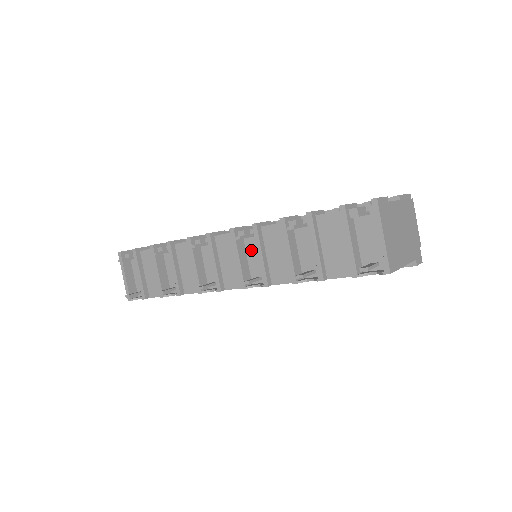
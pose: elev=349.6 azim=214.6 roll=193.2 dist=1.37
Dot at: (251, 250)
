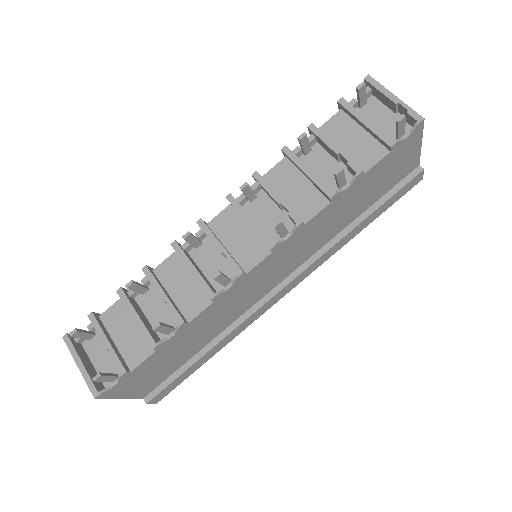
Dot at: (259, 214)
